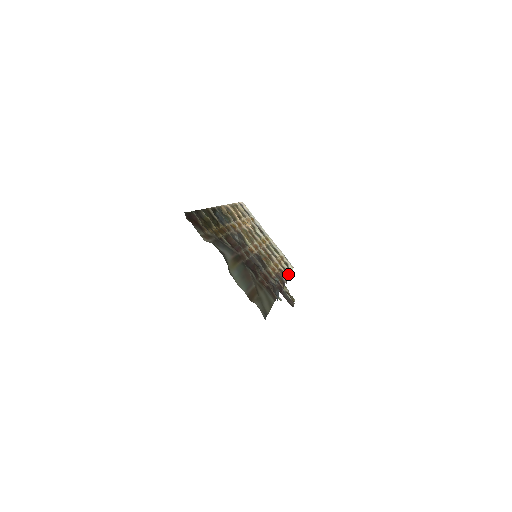
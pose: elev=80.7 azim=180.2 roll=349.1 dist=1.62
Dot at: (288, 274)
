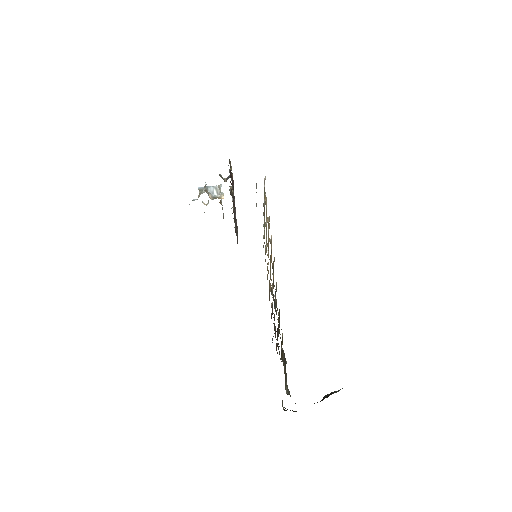
Dot at: occluded
